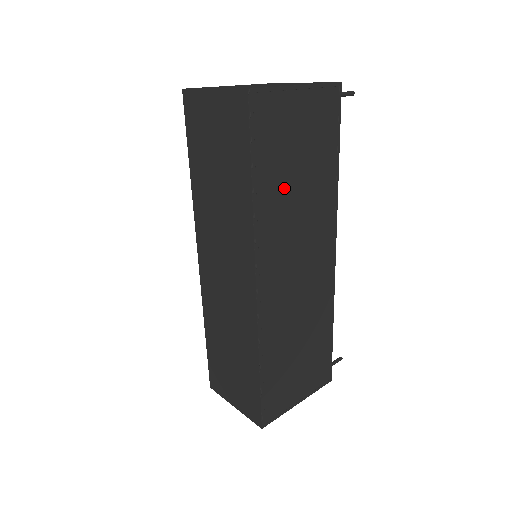
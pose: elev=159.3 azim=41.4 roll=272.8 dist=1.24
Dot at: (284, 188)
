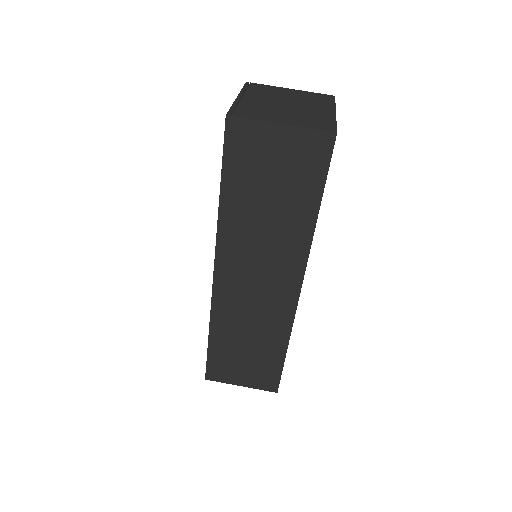
Dot at: occluded
